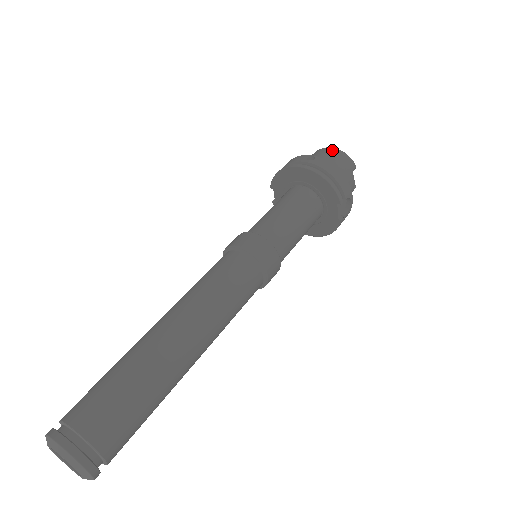
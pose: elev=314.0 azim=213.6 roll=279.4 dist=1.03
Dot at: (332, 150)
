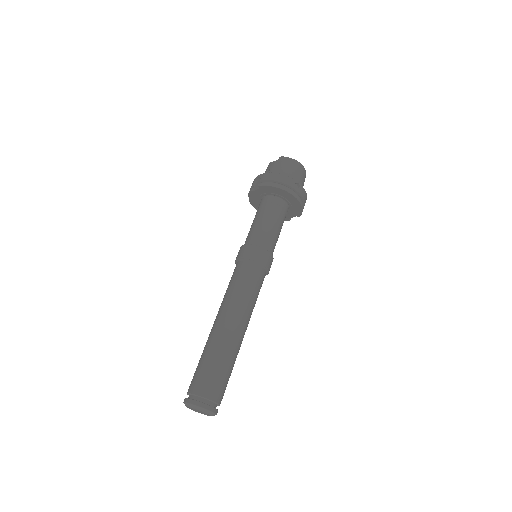
Dot at: (301, 167)
